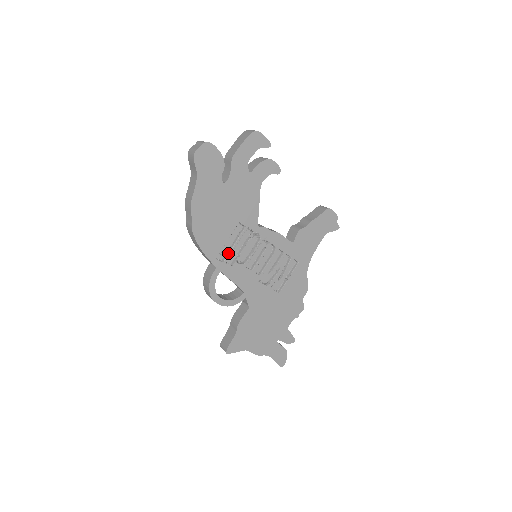
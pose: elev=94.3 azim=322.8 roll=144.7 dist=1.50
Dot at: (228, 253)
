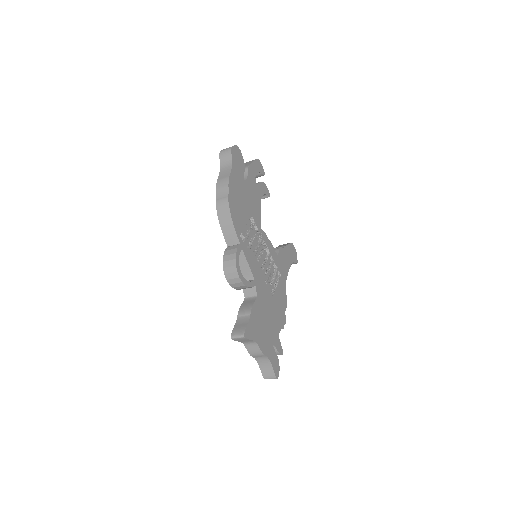
Dot at: (246, 237)
